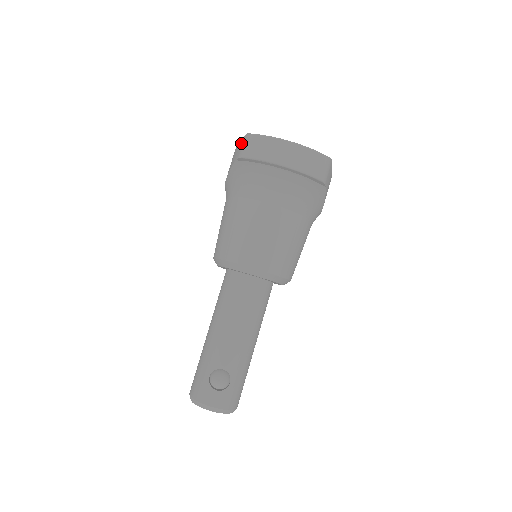
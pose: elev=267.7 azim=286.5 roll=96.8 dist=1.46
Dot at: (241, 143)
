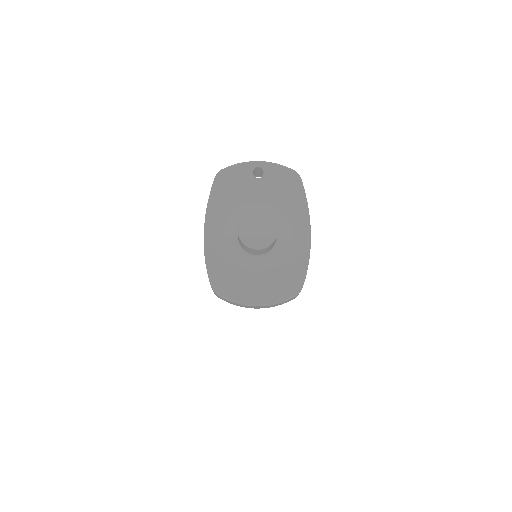
Dot at: occluded
